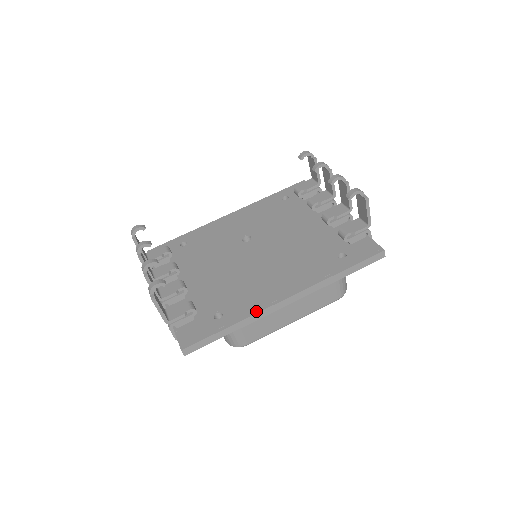
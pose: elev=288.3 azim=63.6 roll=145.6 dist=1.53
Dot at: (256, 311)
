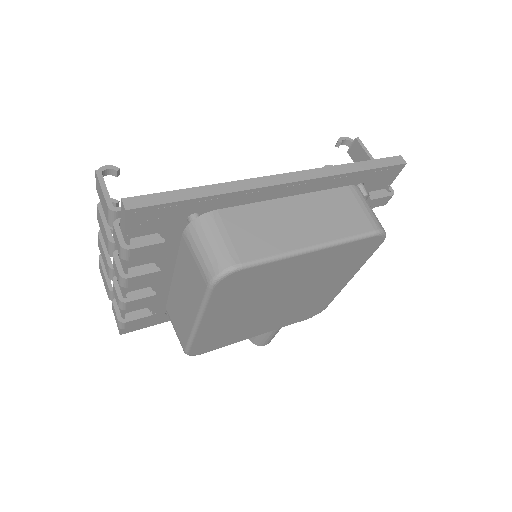
Dot at: (241, 182)
